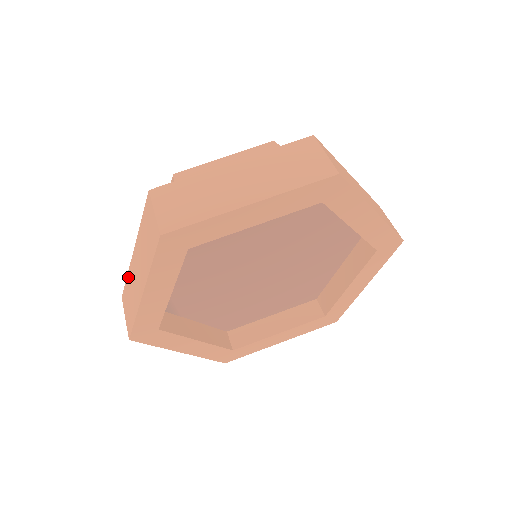
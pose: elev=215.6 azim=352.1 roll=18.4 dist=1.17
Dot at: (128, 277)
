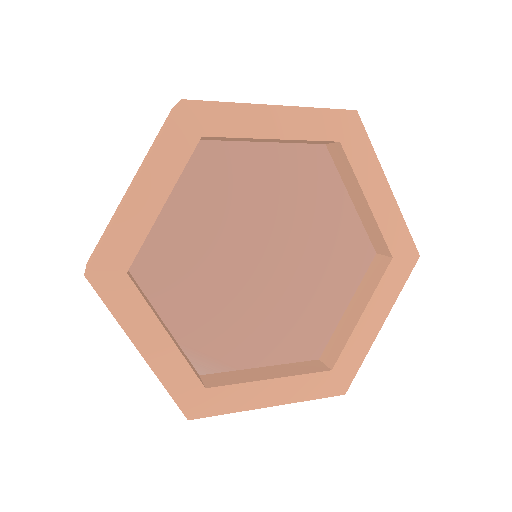
Dot at: occluded
